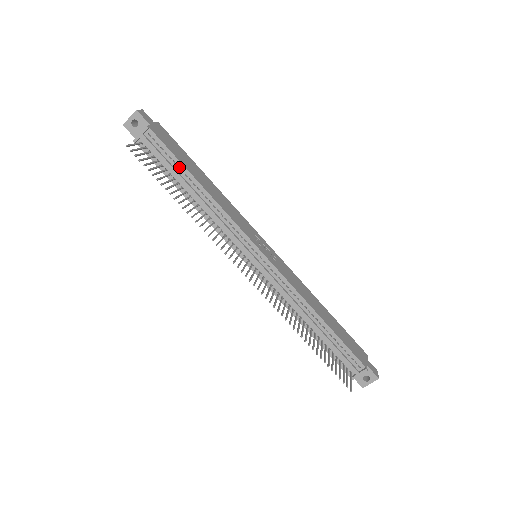
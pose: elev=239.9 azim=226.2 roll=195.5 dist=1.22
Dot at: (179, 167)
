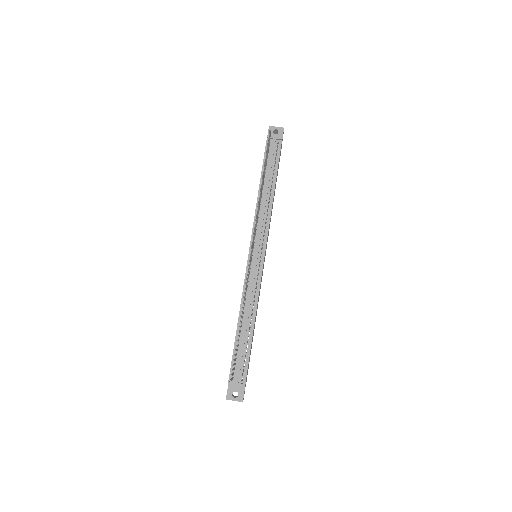
Dot at: (273, 171)
